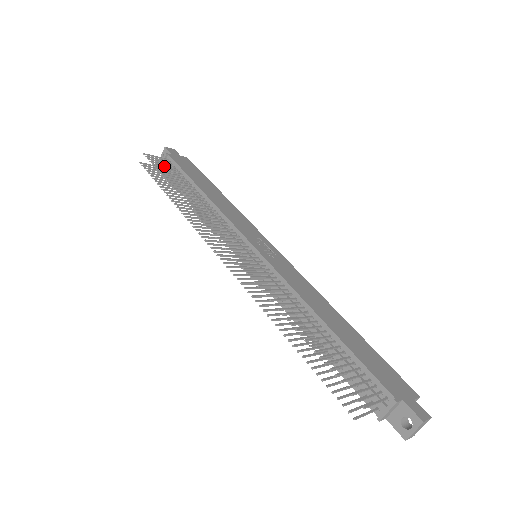
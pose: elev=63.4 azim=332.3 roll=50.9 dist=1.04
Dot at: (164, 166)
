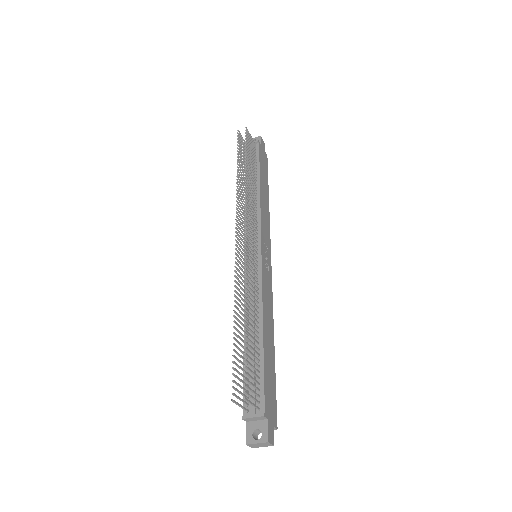
Dot at: (251, 147)
